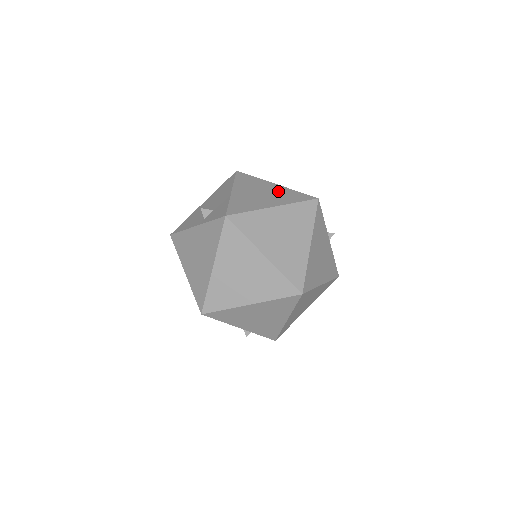
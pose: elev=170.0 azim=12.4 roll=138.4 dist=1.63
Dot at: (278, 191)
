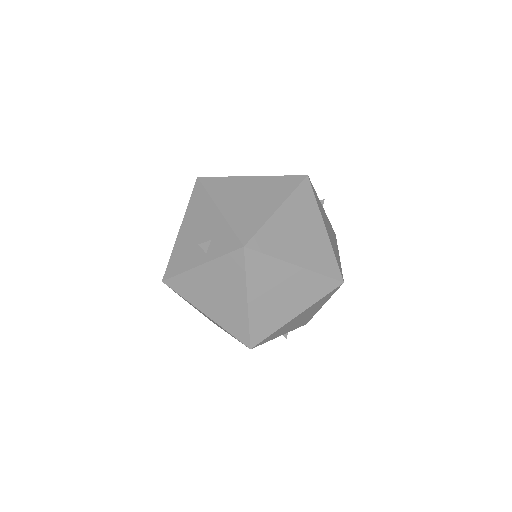
Dot at: (263, 185)
